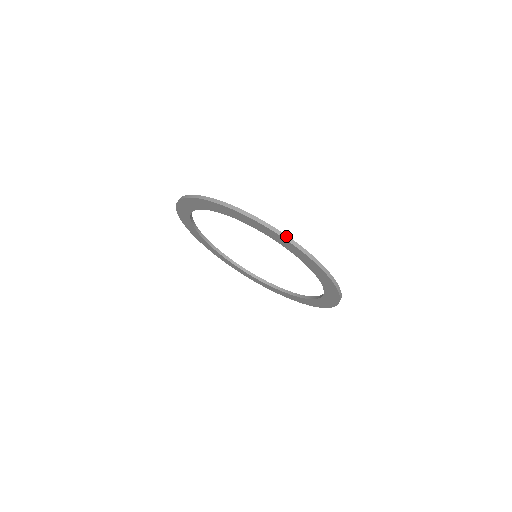
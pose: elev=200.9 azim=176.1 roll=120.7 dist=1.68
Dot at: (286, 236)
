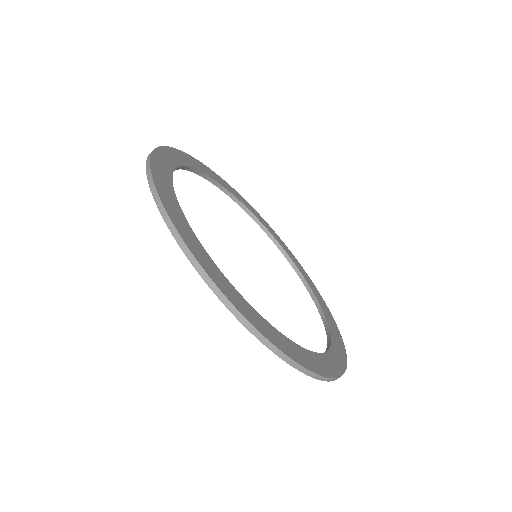
Dot at: (191, 254)
